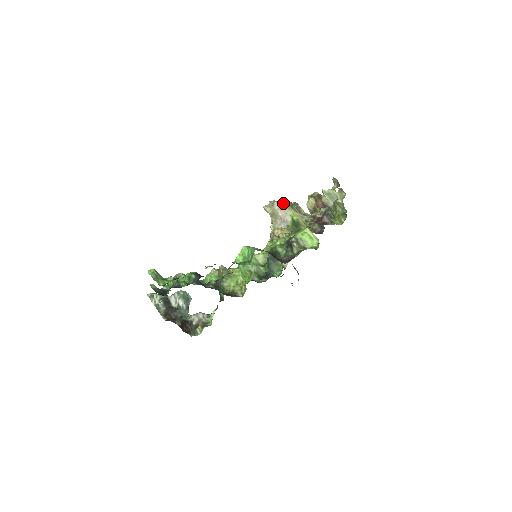
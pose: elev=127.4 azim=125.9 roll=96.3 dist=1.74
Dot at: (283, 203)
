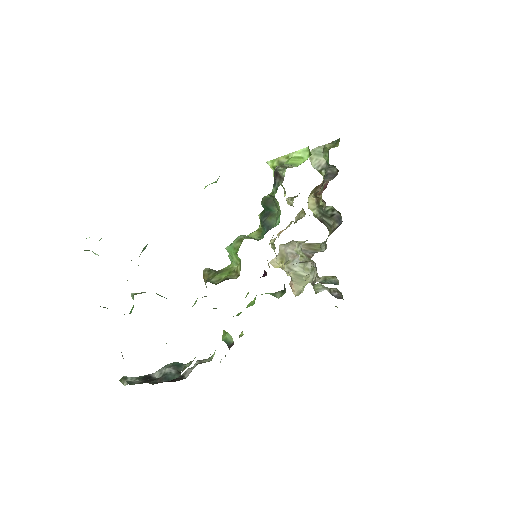
Dot at: (289, 242)
